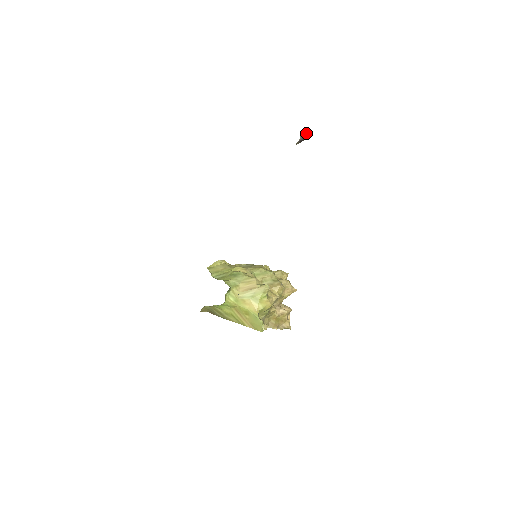
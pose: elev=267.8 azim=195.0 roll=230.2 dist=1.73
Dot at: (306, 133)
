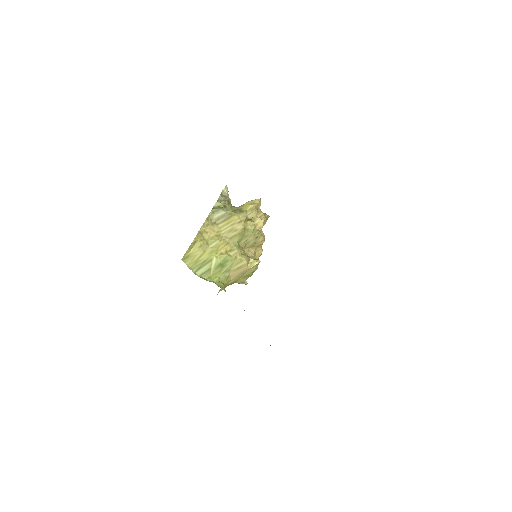
Dot at: occluded
